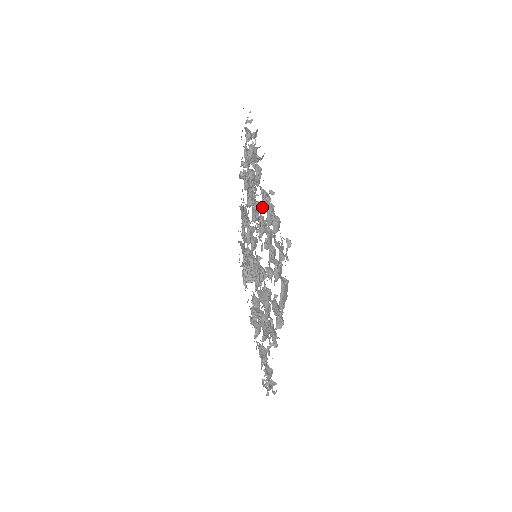
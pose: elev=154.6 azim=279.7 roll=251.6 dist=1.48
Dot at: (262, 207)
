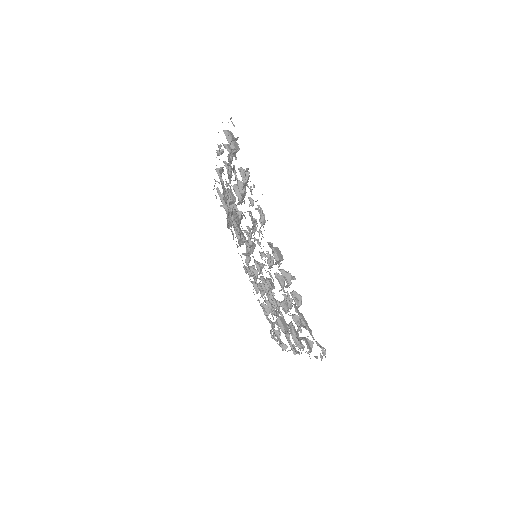
Dot at: (274, 264)
